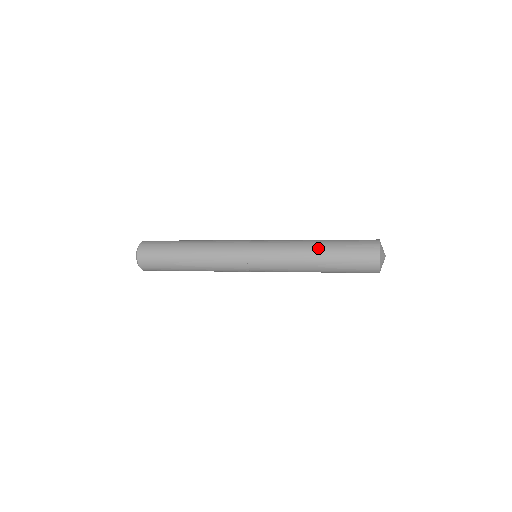
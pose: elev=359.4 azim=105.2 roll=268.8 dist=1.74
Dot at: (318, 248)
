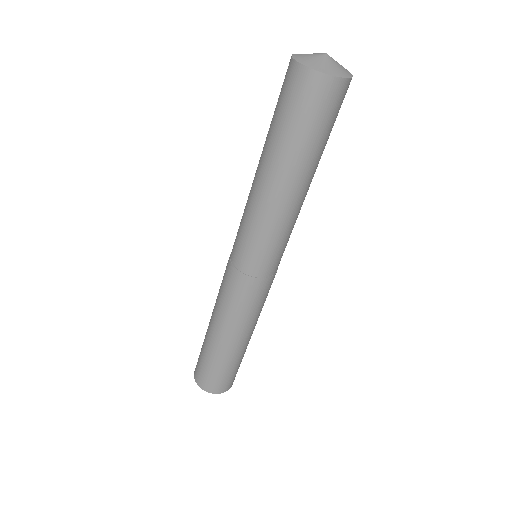
Dot at: occluded
